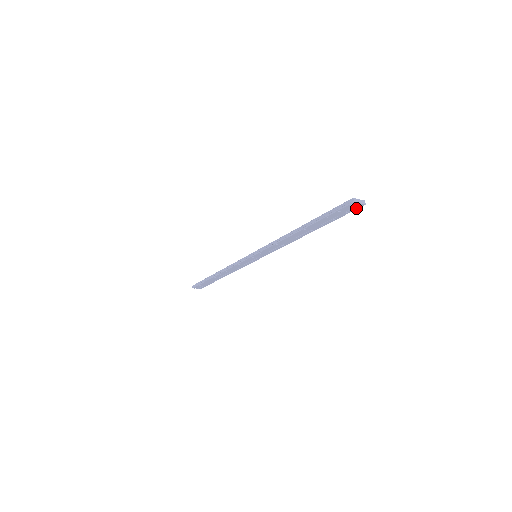
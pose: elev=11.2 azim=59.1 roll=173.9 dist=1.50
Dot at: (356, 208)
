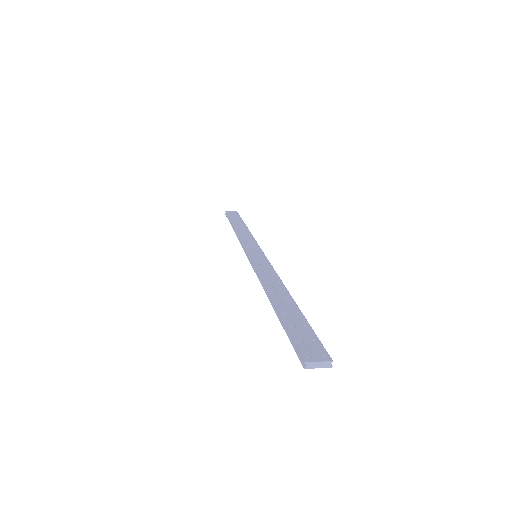
Dot at: occluded
